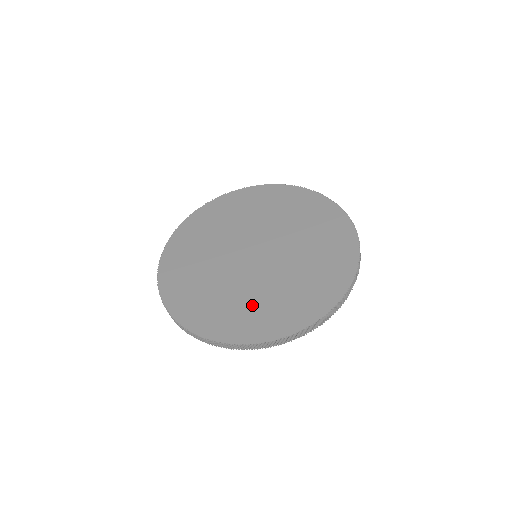
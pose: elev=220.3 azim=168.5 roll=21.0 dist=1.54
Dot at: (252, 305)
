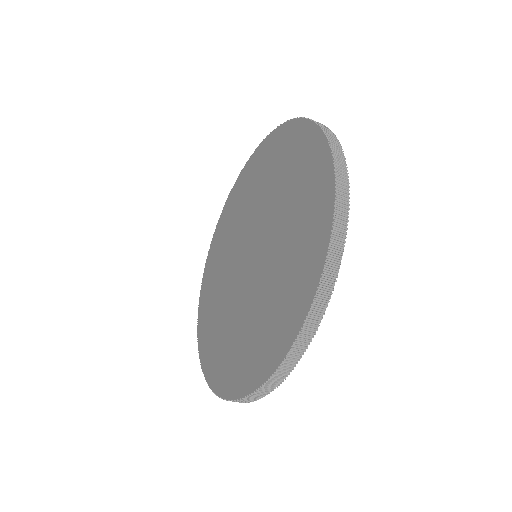
Dot at: (270, 306)
